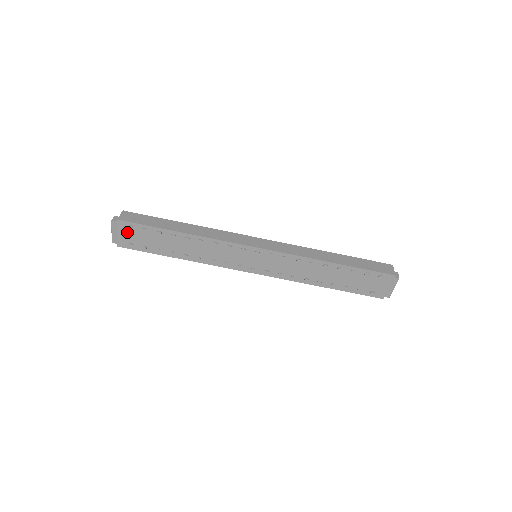
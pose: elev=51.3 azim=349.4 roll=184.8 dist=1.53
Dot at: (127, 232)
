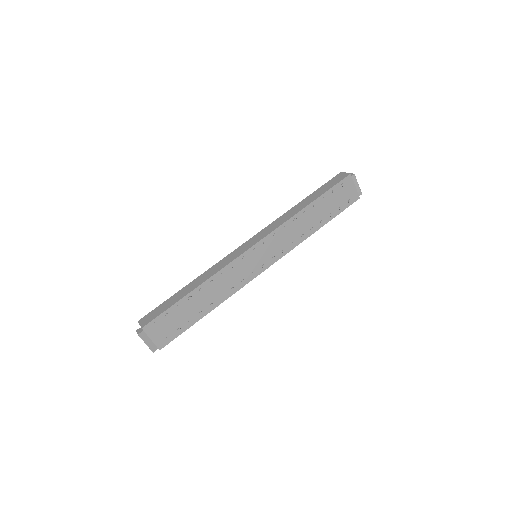
Dot at: (157, 331)
